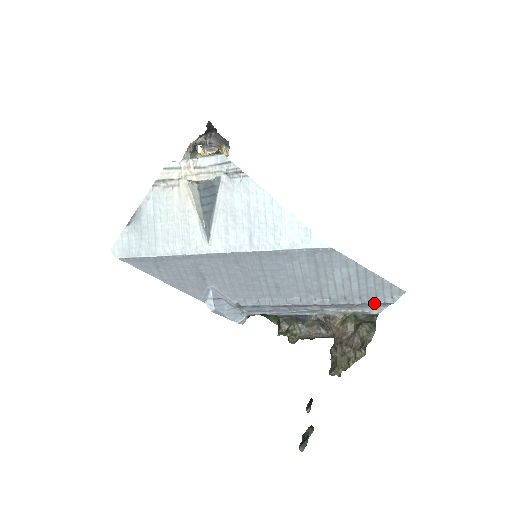
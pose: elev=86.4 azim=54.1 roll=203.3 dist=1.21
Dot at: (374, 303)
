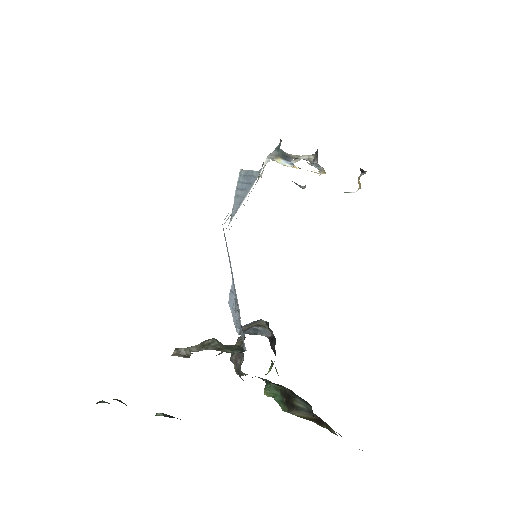
Dot at: occluded
